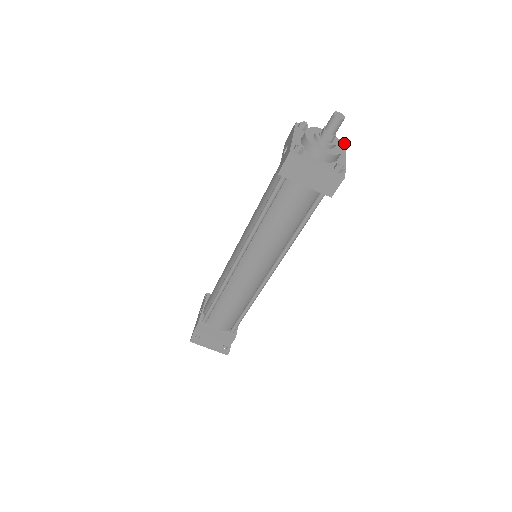
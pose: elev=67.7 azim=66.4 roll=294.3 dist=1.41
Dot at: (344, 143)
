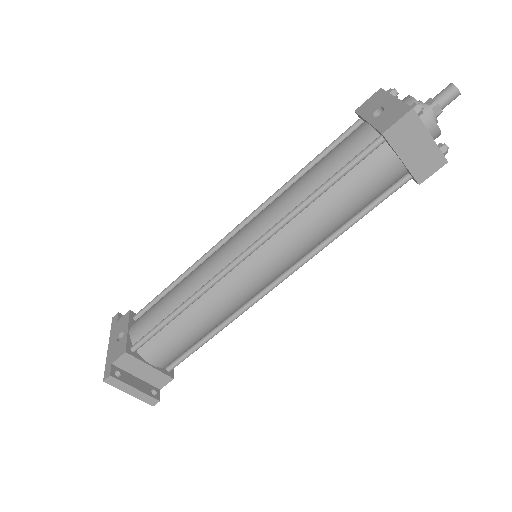
Dot at: occluded
